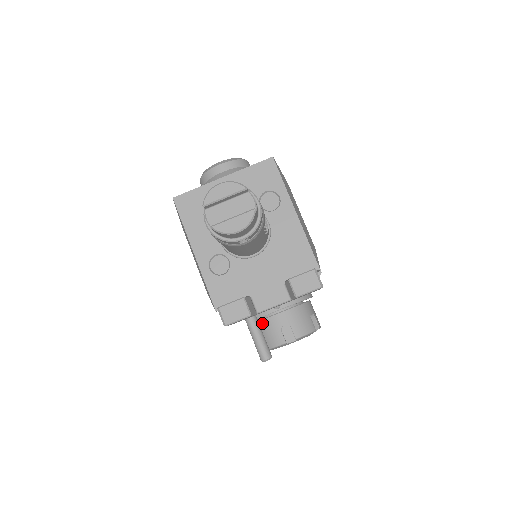
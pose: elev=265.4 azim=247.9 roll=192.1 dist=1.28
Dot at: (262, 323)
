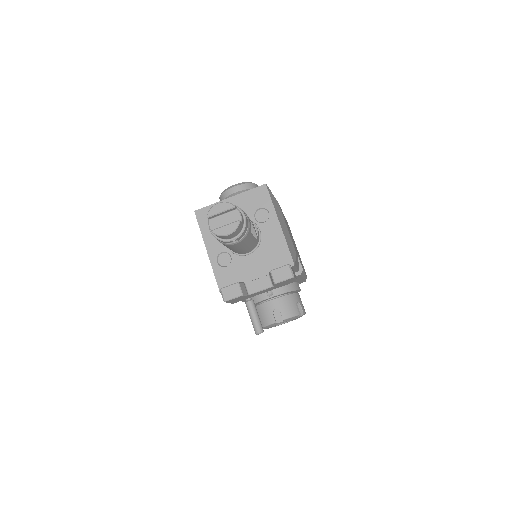
Dot at: (259, 307)
